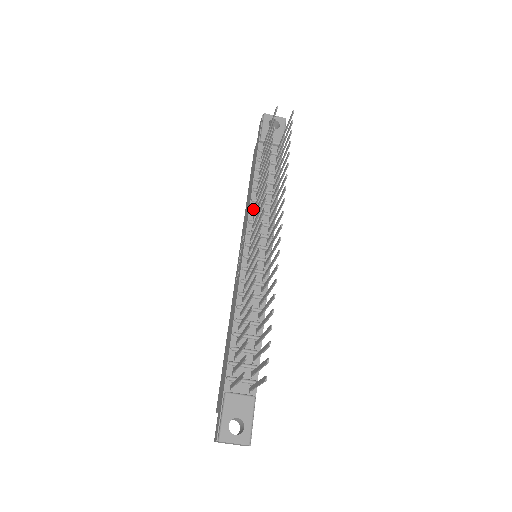
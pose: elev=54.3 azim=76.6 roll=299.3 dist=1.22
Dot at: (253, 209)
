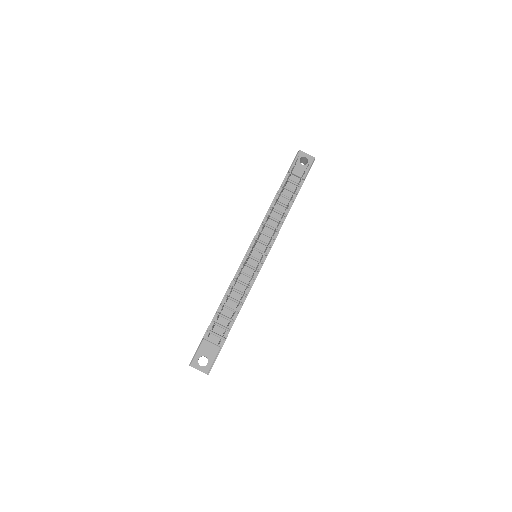
Dot at: occluded
